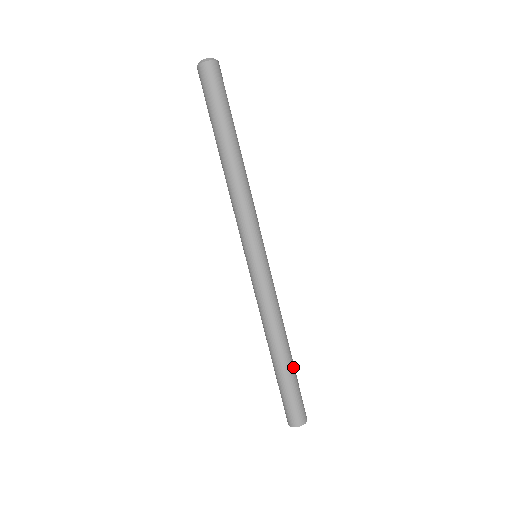
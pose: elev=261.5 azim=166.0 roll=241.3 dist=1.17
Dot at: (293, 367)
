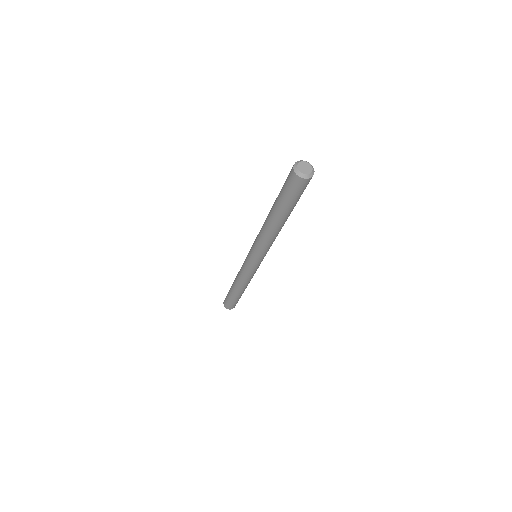
Dot at: (238, 296)
